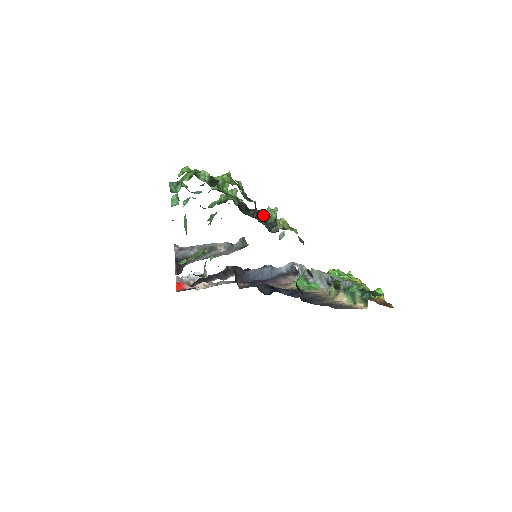
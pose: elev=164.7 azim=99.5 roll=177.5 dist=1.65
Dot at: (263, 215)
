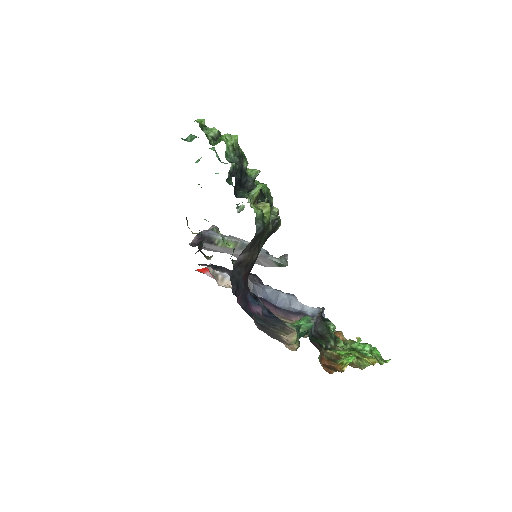
Dot at: occluded
